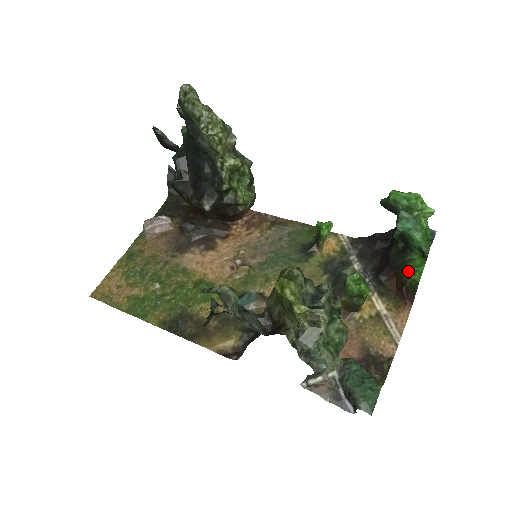
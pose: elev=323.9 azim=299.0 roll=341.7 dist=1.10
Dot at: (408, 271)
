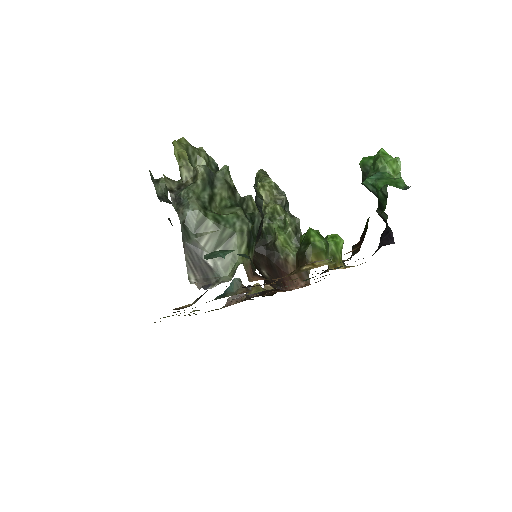
Dot at: occluded
